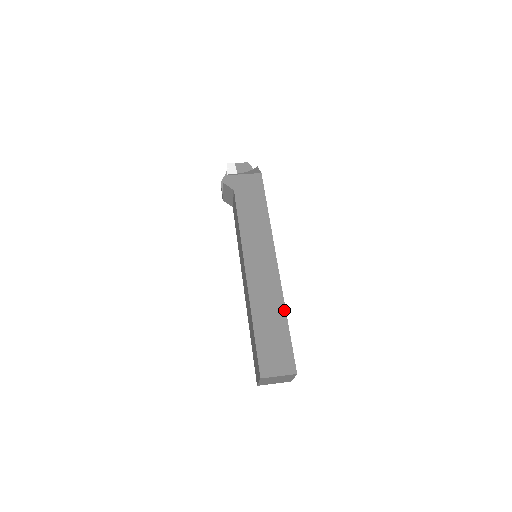
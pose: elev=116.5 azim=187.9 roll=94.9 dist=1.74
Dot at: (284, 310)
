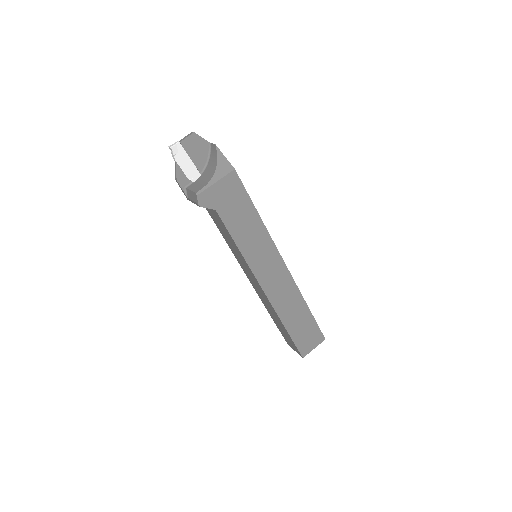
Dot at: (304, 302)
